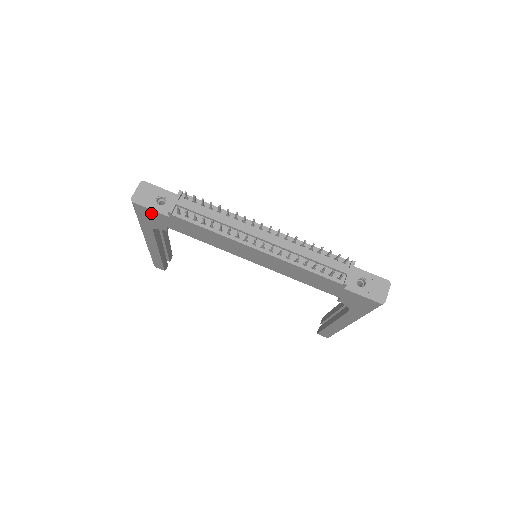
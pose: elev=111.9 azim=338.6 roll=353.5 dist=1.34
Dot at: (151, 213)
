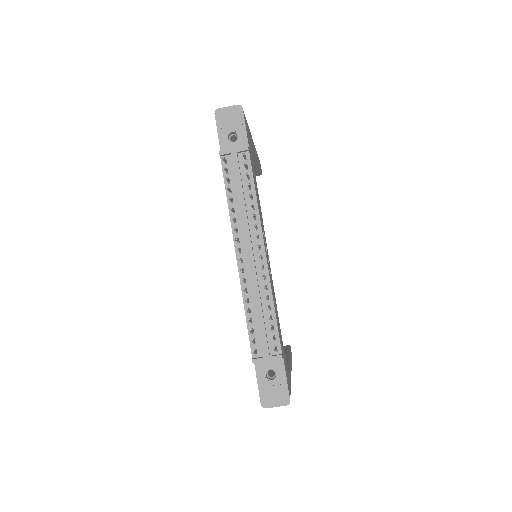
Dot at: occluded
